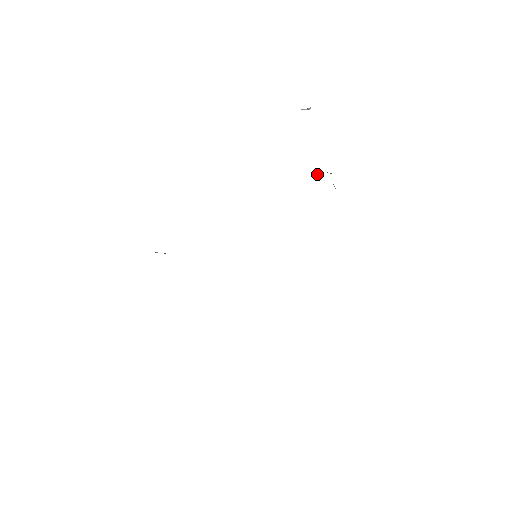
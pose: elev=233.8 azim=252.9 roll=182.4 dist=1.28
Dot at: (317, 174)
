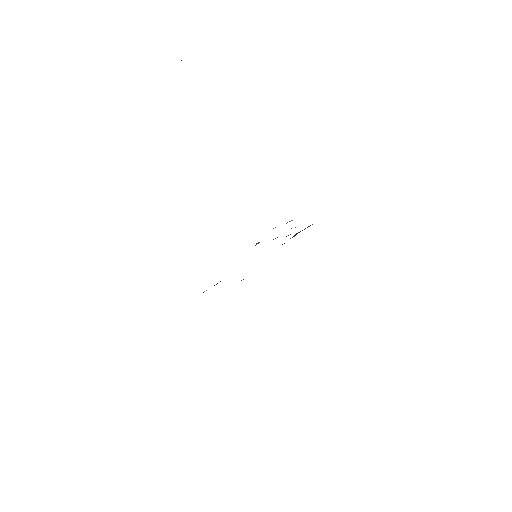
Dot at: occluded
